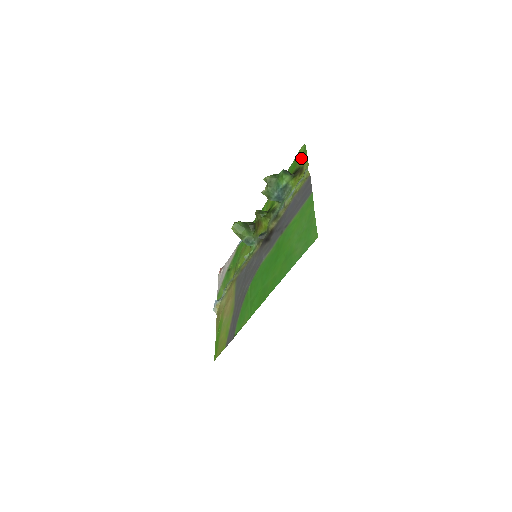
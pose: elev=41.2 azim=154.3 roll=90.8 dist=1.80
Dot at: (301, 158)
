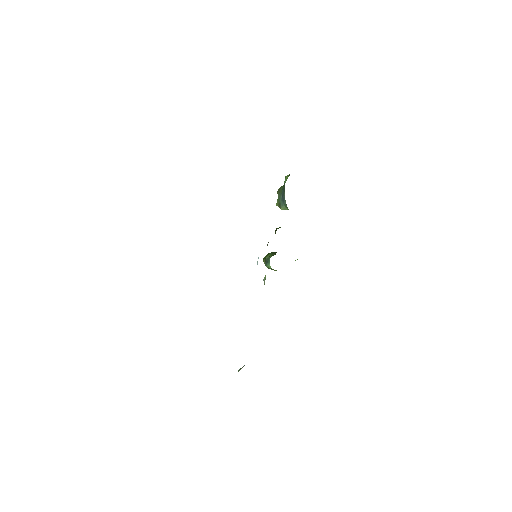
Dot at: occluded
